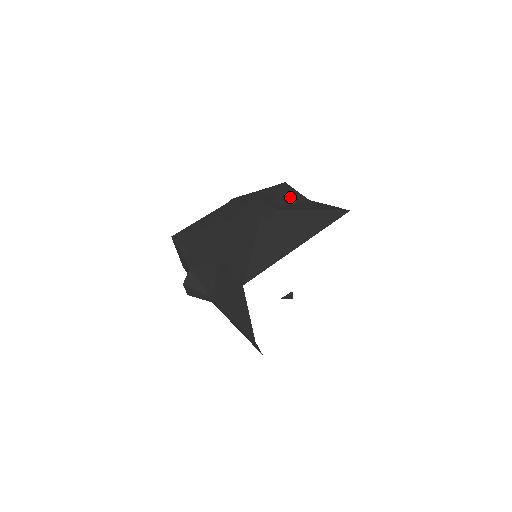
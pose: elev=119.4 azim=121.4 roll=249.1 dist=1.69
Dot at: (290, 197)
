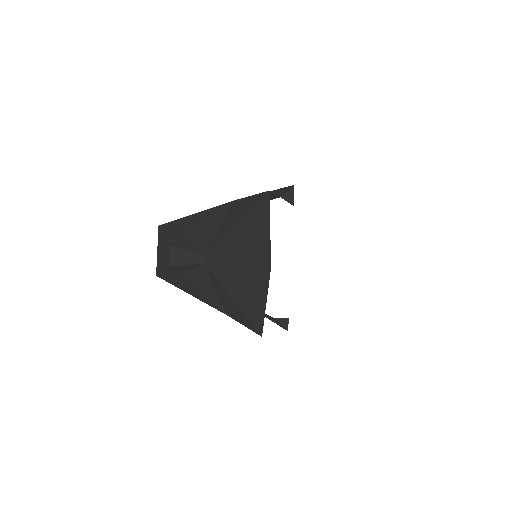
Dot at: occluded
